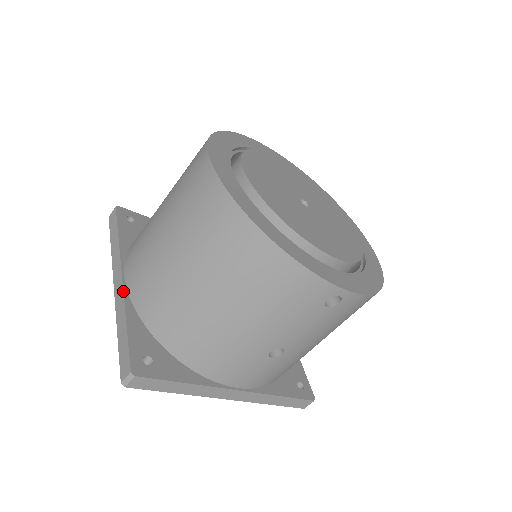
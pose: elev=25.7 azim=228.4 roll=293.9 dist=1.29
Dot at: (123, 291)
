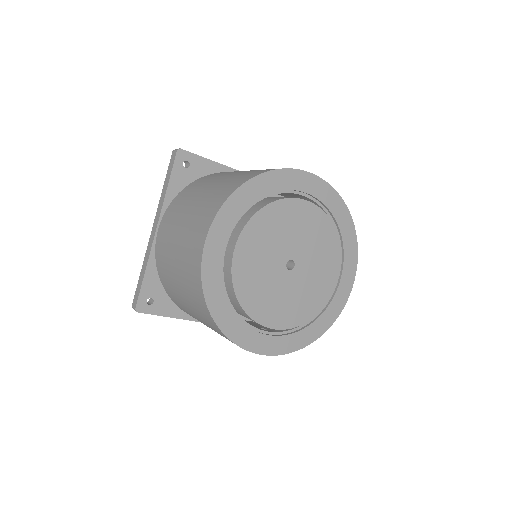
Dot at: (152, 245)
